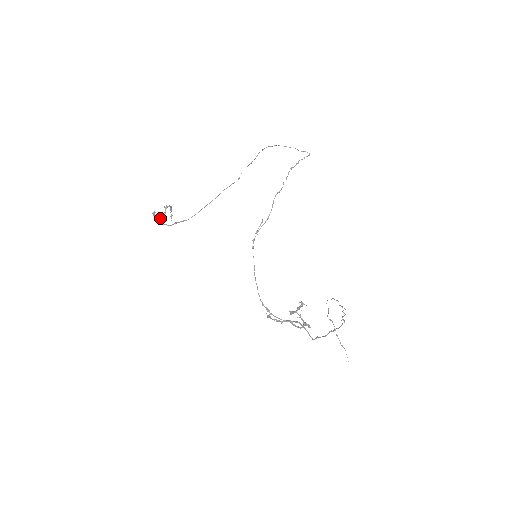
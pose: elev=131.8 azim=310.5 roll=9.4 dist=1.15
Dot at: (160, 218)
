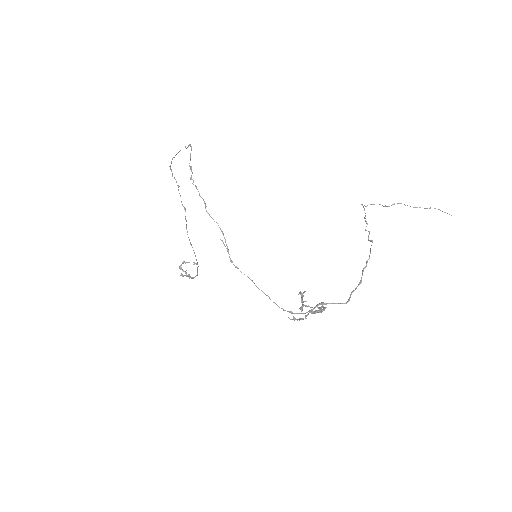
Dot at: occluded
